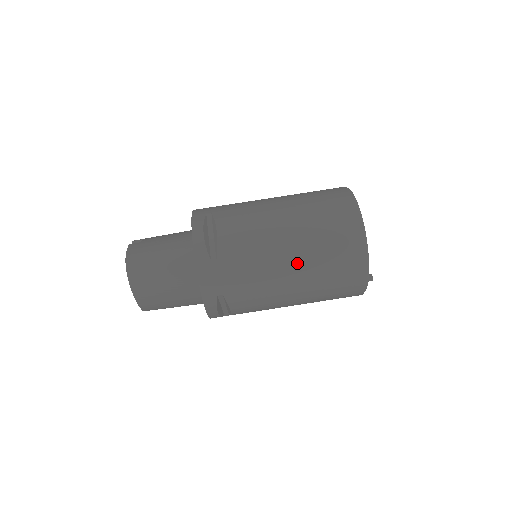
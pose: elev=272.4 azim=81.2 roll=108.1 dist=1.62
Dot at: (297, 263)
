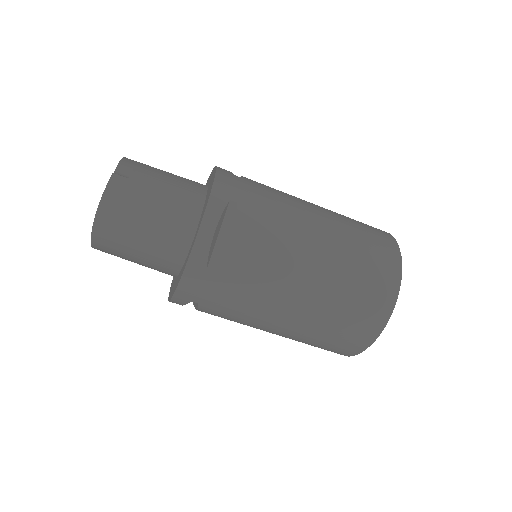
Dot at: (298, 318)
